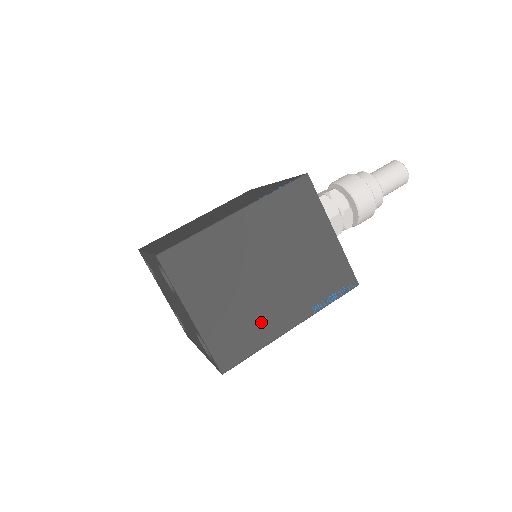
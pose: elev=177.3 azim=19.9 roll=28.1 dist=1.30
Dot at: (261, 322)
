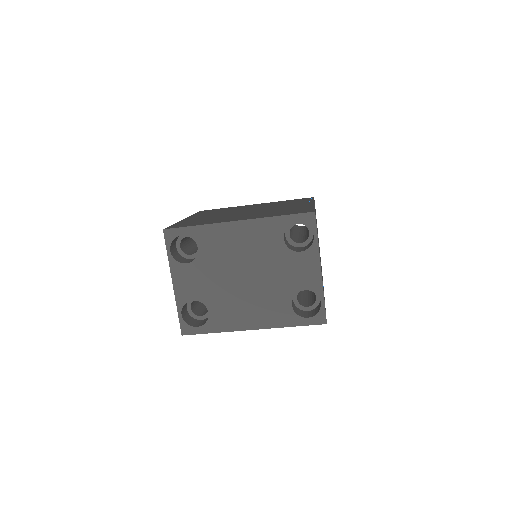
Dot at: occluded
